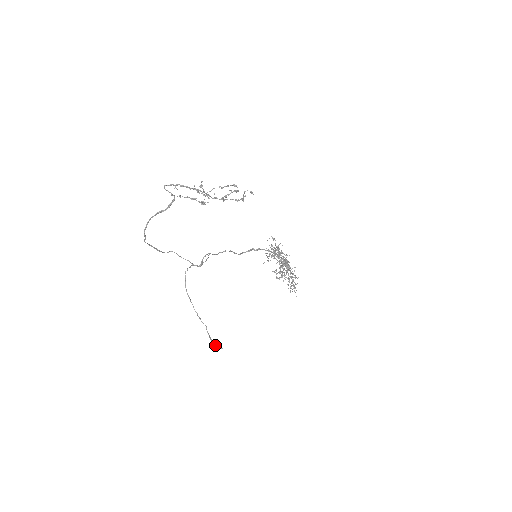
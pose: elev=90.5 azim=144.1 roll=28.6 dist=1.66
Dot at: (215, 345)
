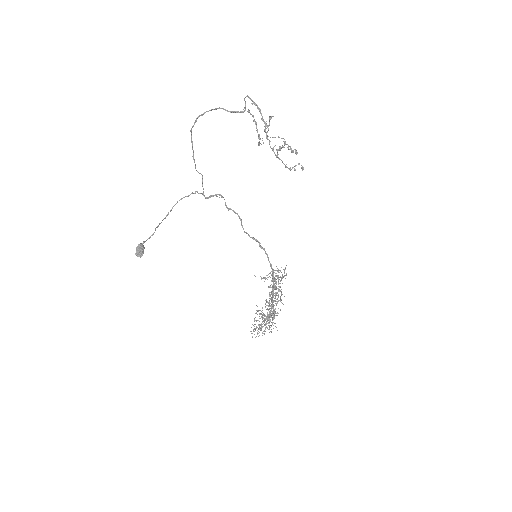
Dot at: (140, 247)
